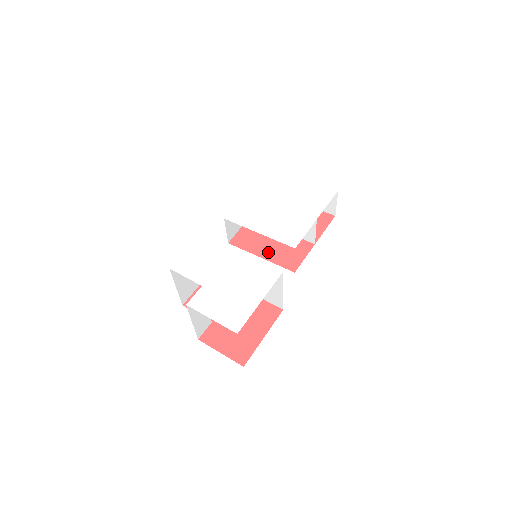
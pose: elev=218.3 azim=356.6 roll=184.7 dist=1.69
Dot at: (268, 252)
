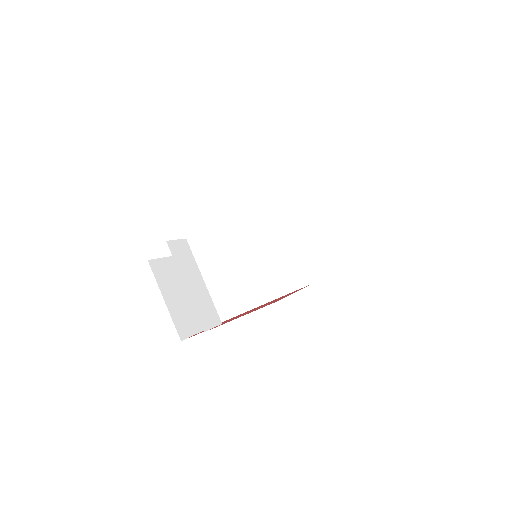
Dot at: occluded
